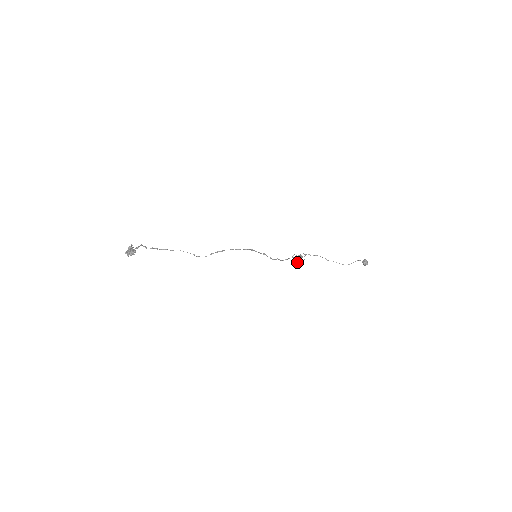
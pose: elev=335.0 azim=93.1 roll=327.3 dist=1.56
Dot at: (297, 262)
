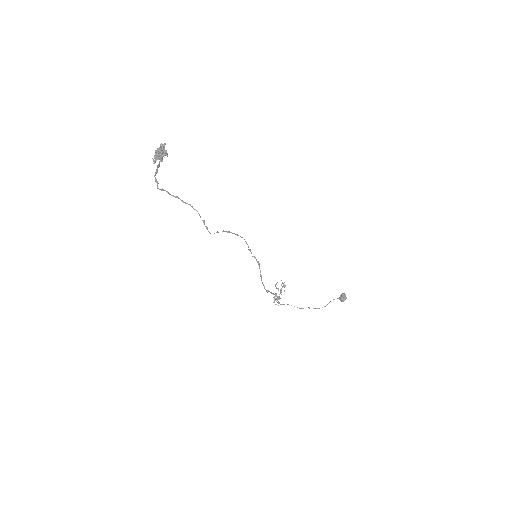
Dot at: (278, 297)
